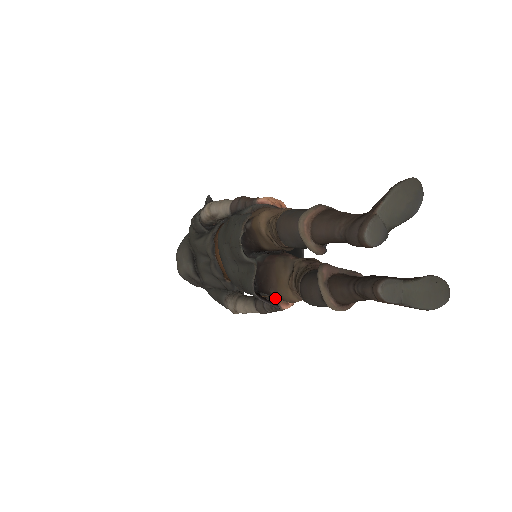
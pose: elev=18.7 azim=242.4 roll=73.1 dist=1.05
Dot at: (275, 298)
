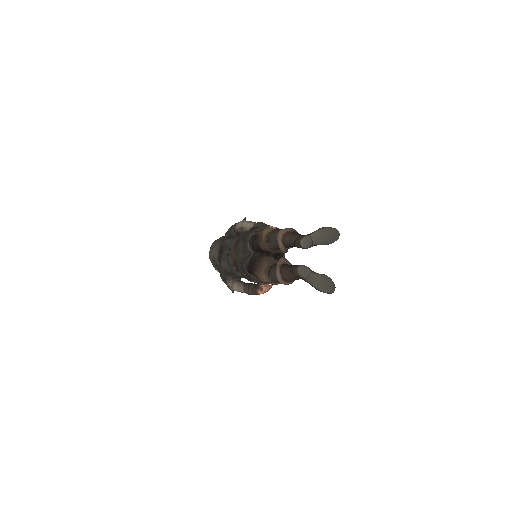
Dot at: (257, 285)
